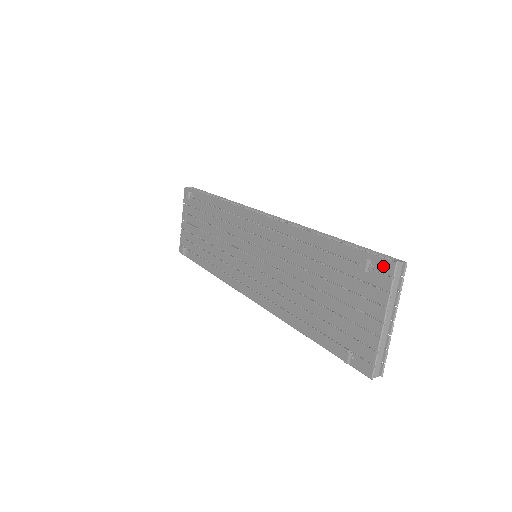
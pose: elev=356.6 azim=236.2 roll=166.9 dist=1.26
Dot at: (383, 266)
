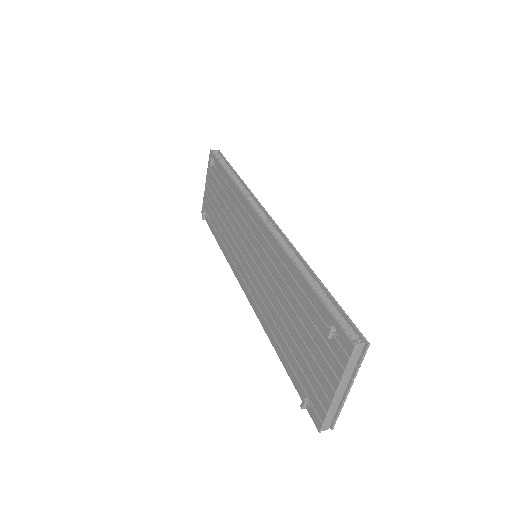
Dot at: (344, 341)
